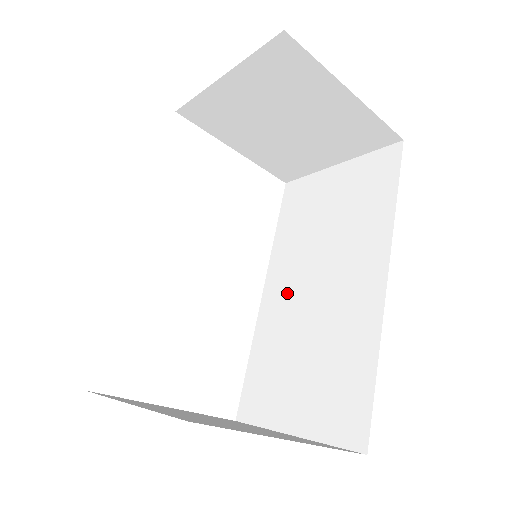
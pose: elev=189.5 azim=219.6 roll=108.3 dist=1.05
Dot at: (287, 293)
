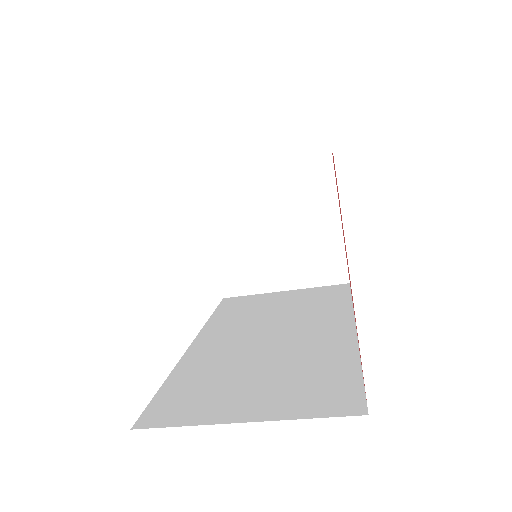
Dot at: (229, 342)
